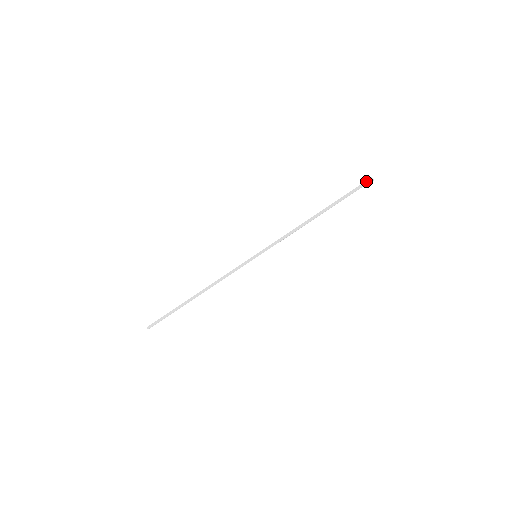
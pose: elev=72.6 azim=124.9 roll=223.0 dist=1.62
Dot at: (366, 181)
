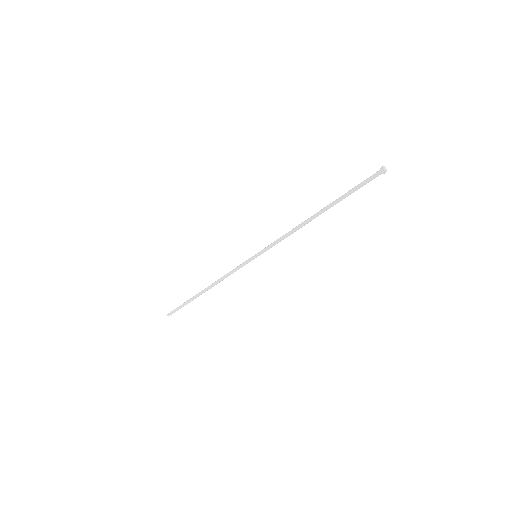
Dot at: (376, 172)
